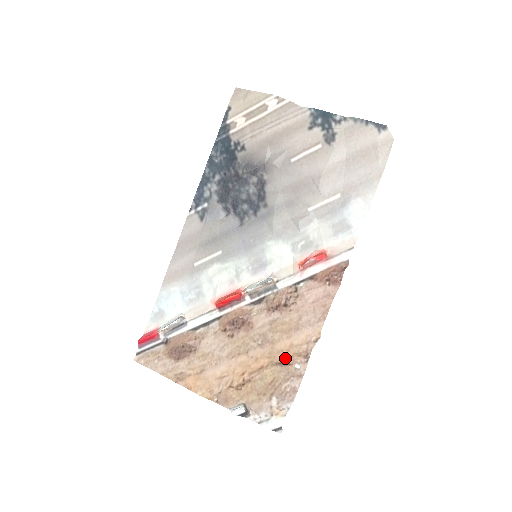
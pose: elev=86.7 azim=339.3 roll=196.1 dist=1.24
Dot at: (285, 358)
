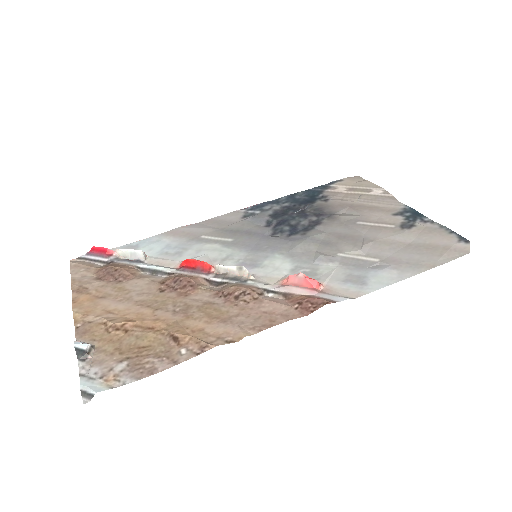
Dot at: (182, 334)
